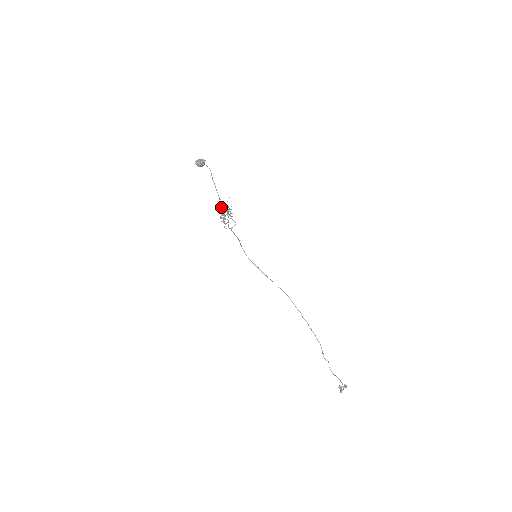
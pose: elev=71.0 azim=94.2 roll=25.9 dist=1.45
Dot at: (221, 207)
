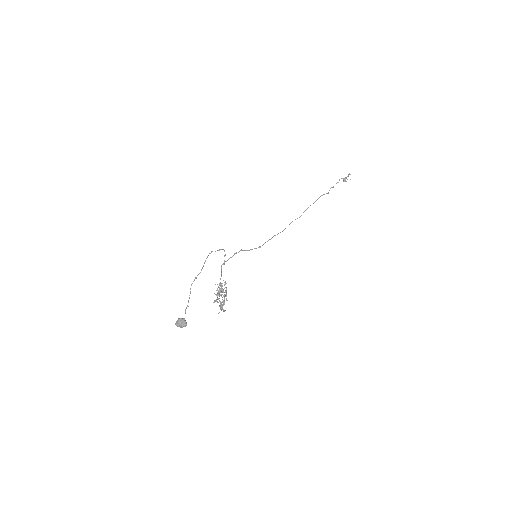
Dot at: occluded
